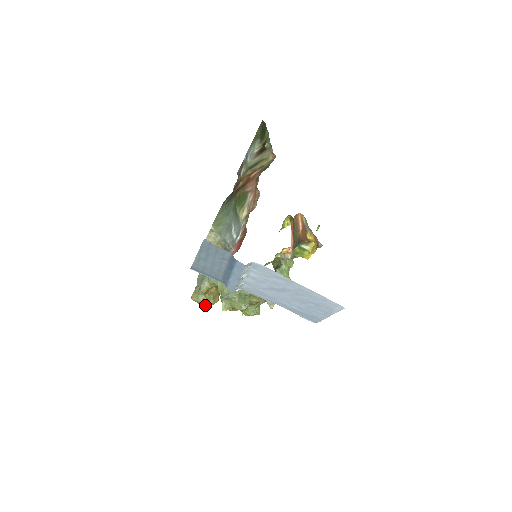
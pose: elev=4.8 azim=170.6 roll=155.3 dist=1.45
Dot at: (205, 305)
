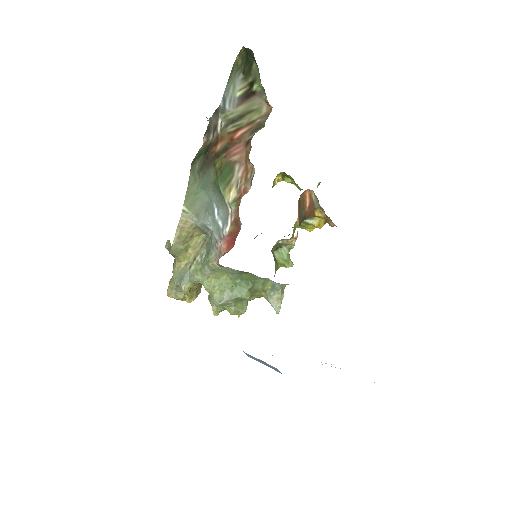
Dot at: occluded
